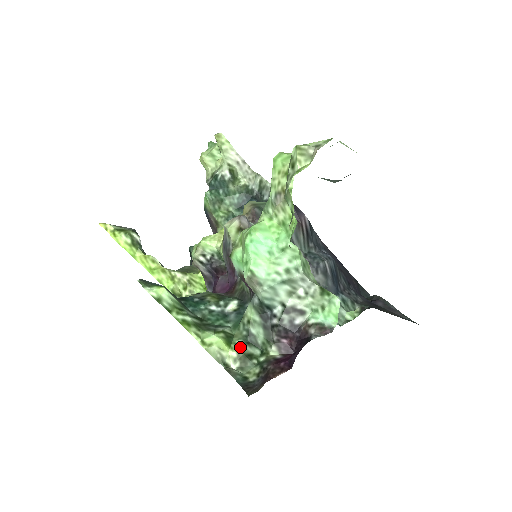
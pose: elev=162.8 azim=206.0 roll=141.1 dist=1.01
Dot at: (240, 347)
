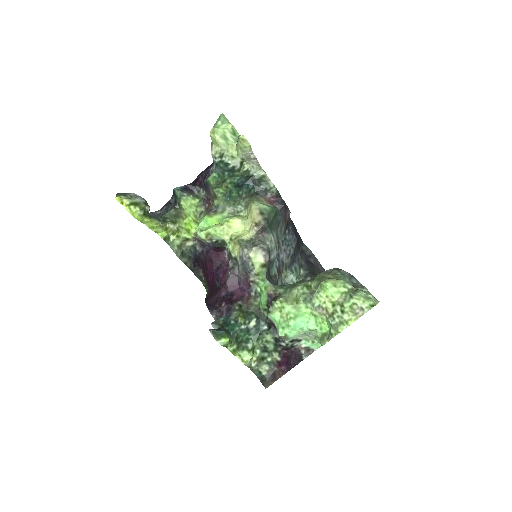
Dot at: (258, 354)
